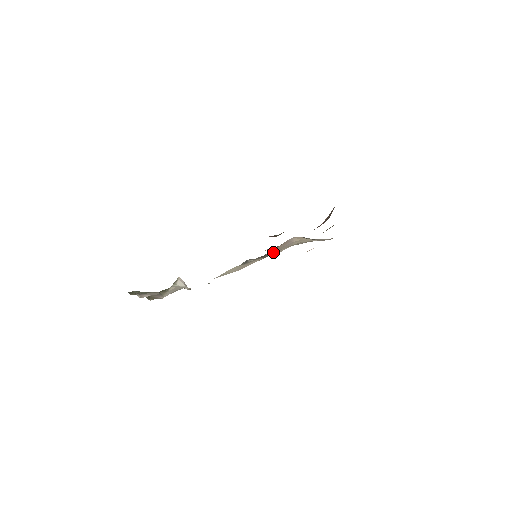
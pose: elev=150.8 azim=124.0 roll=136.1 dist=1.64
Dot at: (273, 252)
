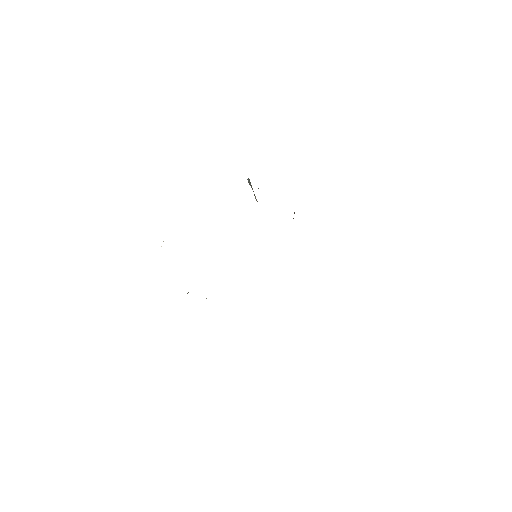
Dot at: occluded
